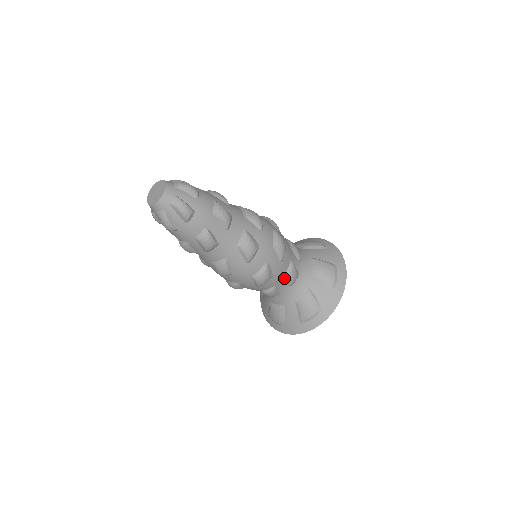
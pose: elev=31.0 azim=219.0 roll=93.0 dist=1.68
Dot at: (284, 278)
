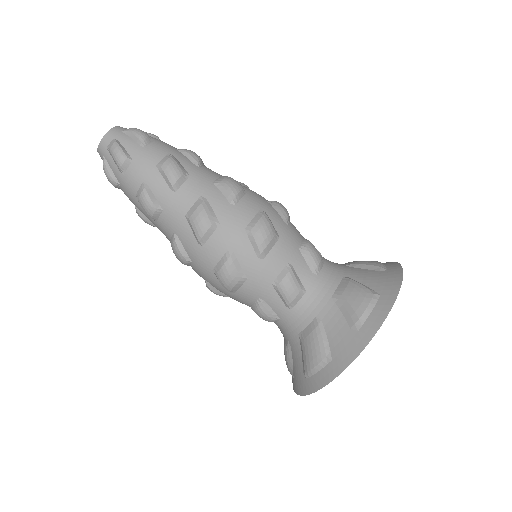
Dot at: (273, 289)
